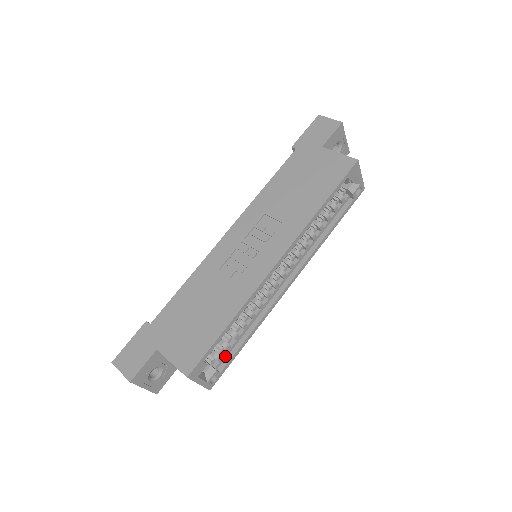
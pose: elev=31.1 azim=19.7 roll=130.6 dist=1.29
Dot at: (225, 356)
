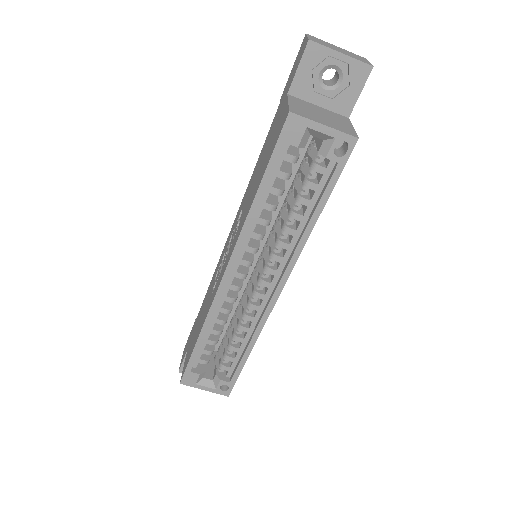
Dot at: (233, 366)
